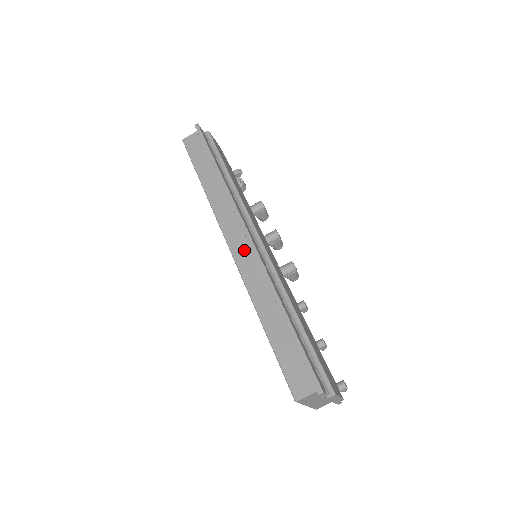
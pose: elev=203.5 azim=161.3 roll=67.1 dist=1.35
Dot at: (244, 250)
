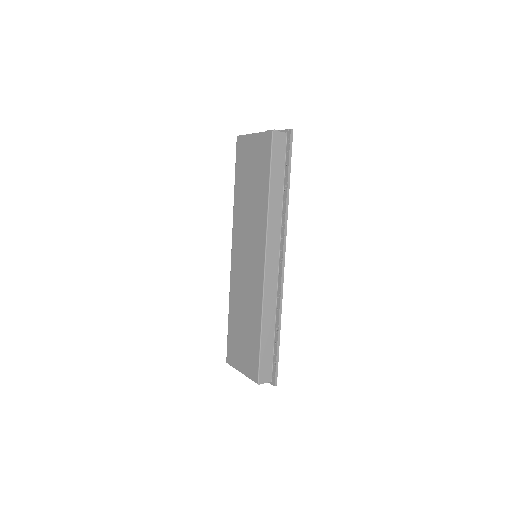
Dot at: (273, 271)
